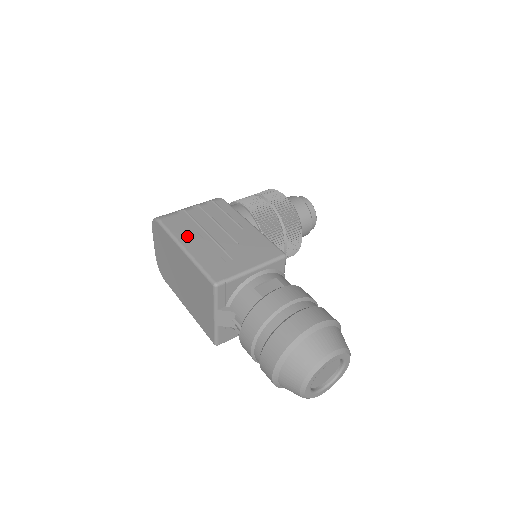
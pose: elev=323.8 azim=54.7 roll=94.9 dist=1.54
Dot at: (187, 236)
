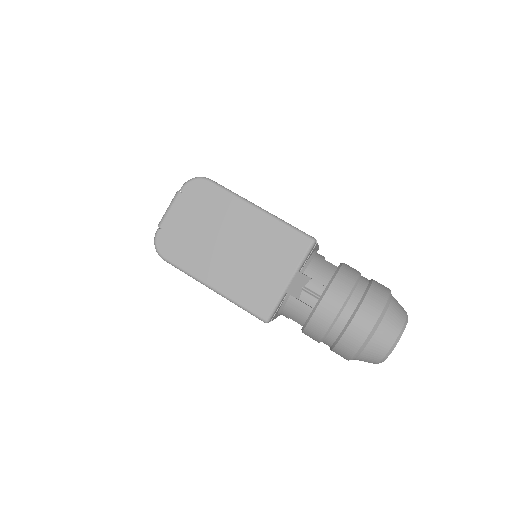
Dot at: occluded
